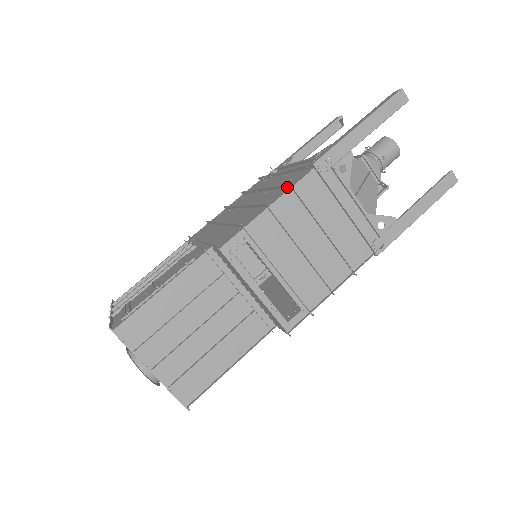
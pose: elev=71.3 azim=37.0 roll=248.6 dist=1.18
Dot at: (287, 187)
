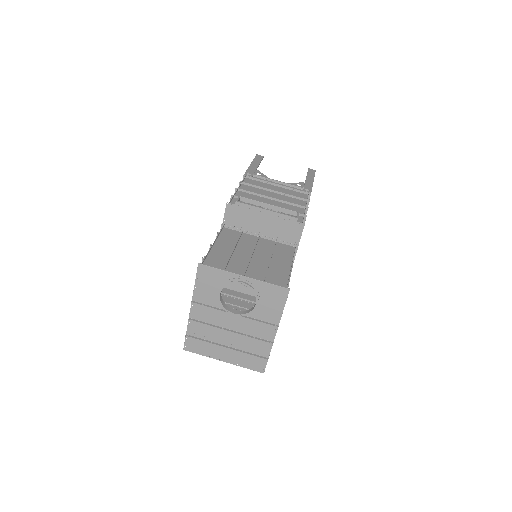
Dot at: occluded
